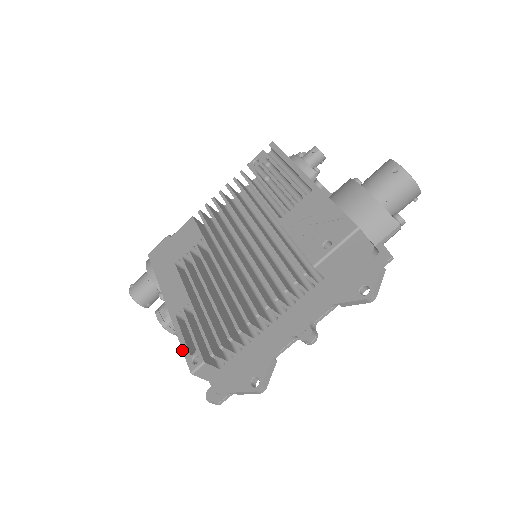
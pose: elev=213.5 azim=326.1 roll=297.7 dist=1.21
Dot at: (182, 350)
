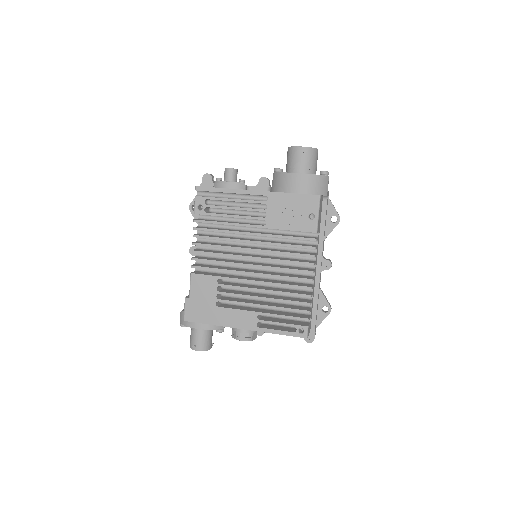
Dot at: occluded
